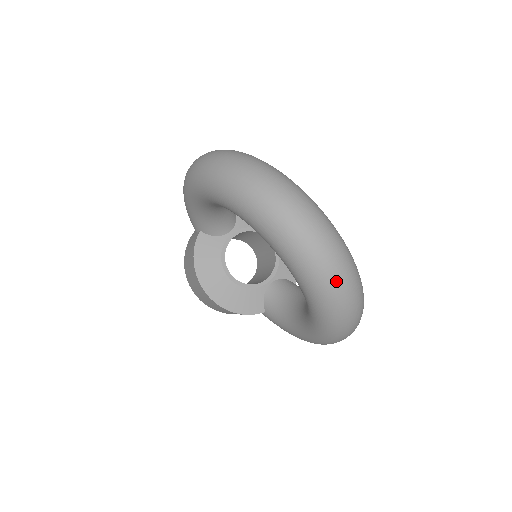
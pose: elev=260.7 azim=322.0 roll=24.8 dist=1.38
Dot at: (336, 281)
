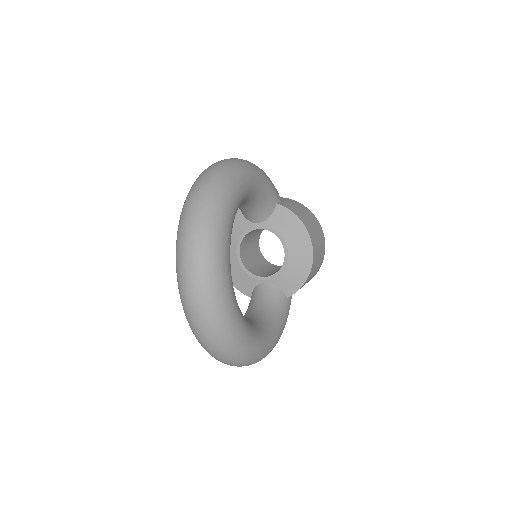
Dot at: (194, 326)
